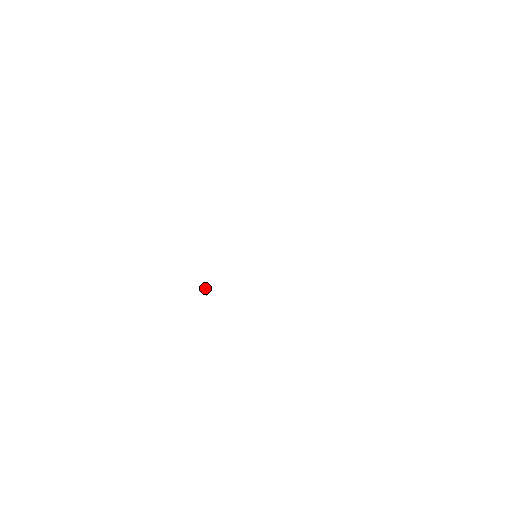
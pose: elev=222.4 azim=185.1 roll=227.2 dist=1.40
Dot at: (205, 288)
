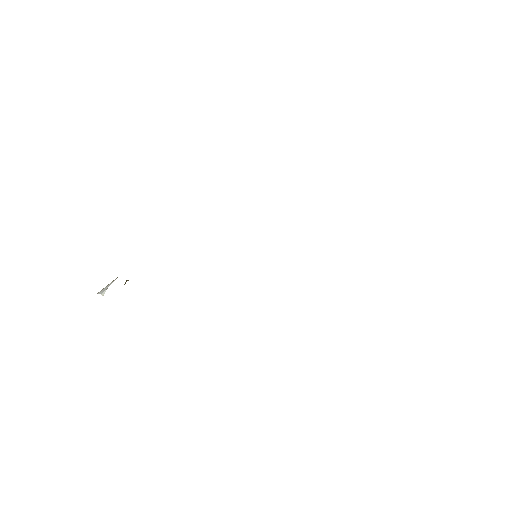
Dot at: occluded
